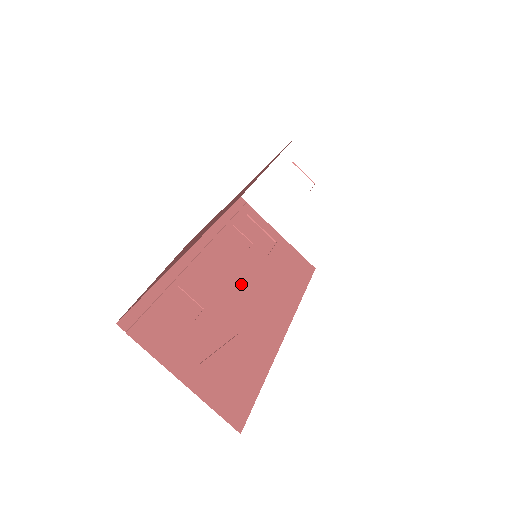
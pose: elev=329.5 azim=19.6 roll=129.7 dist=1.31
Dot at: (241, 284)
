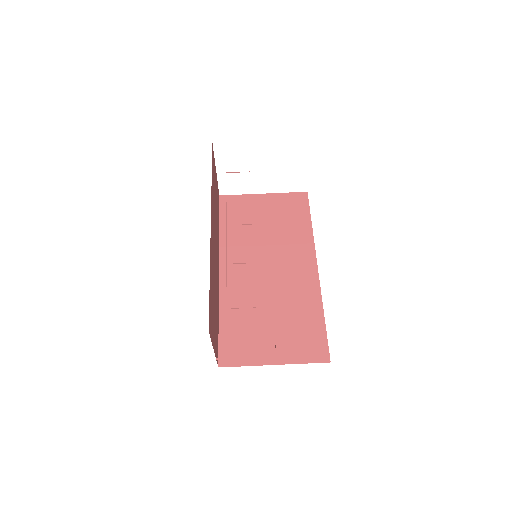
Dot at: (266, 265)
